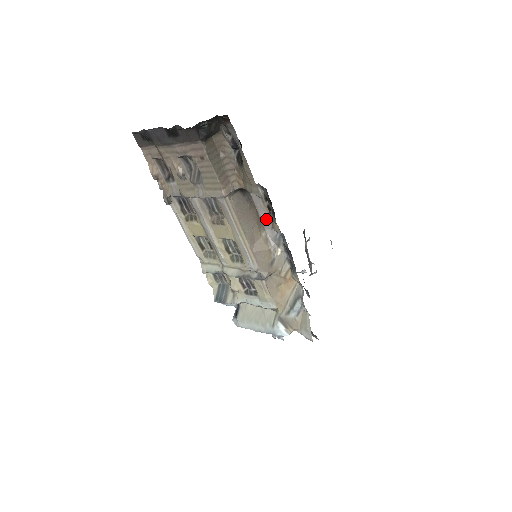
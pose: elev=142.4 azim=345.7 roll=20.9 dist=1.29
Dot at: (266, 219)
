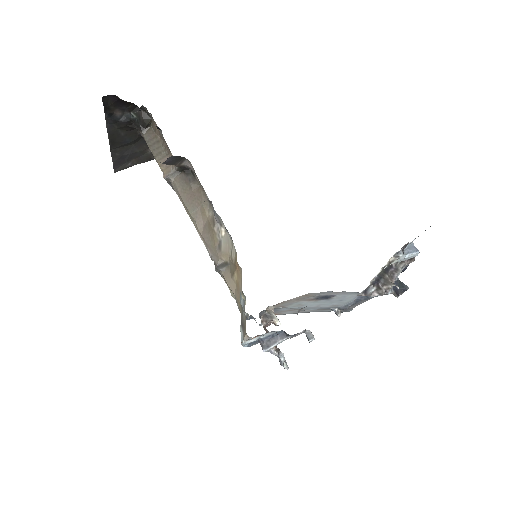
Dot at: (206, 195)
